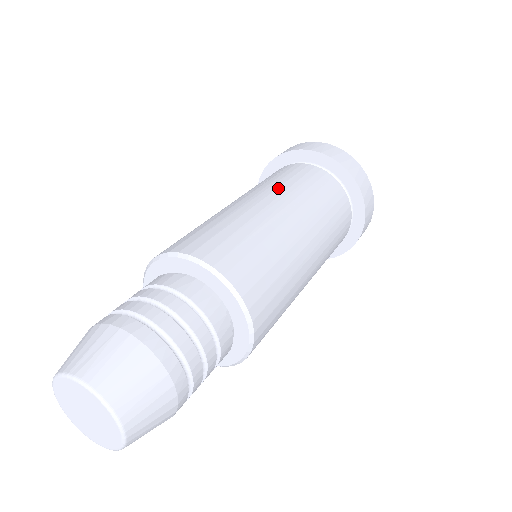
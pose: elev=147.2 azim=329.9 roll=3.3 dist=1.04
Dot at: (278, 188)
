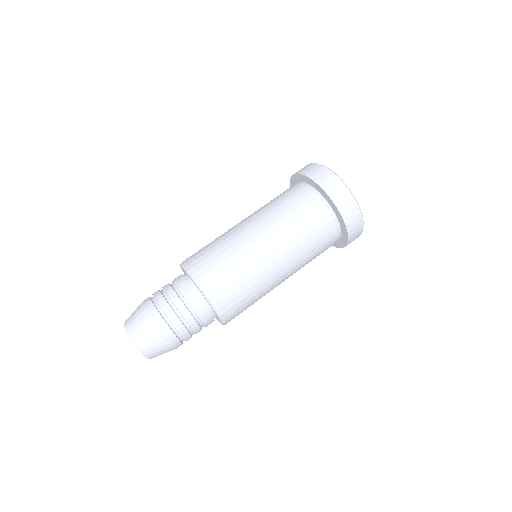
Dot at: (273, 219)
